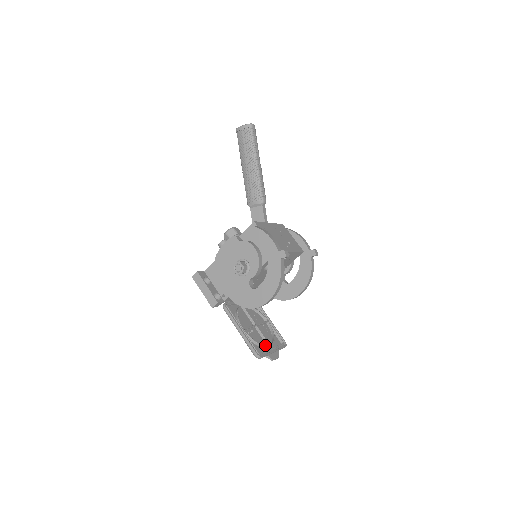
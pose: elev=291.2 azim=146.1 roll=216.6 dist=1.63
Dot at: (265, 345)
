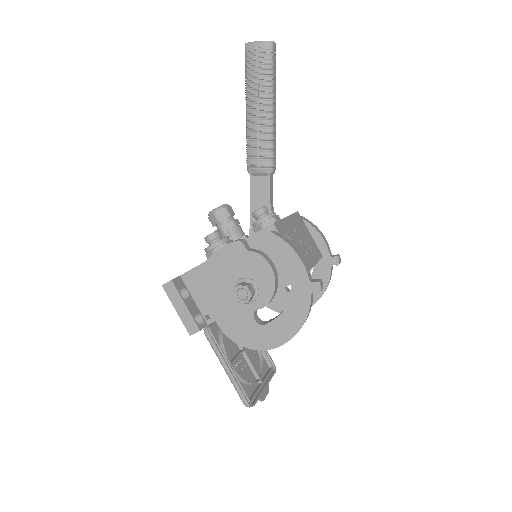
Dot at: (255, 382)
